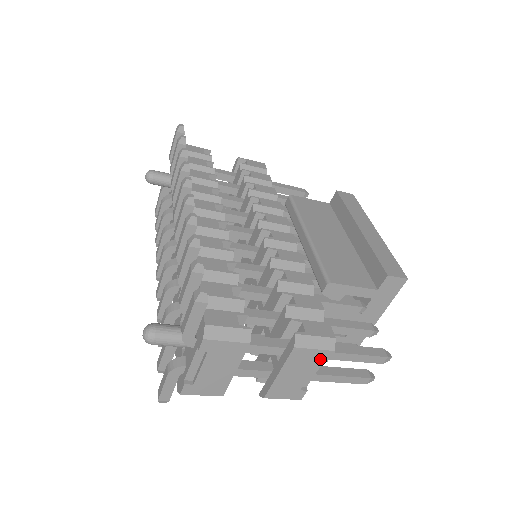
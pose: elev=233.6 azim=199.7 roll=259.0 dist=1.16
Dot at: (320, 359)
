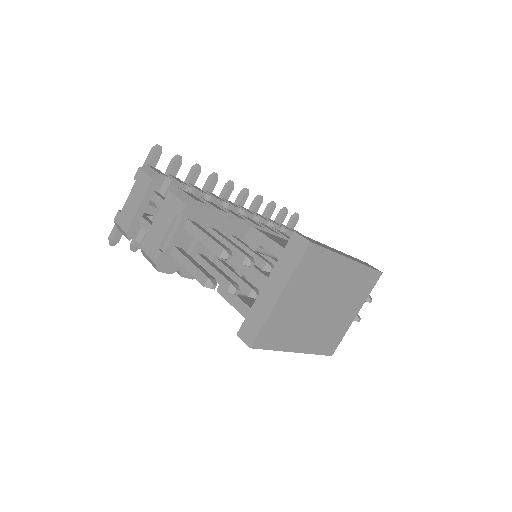
Dot at: (177, 211)
